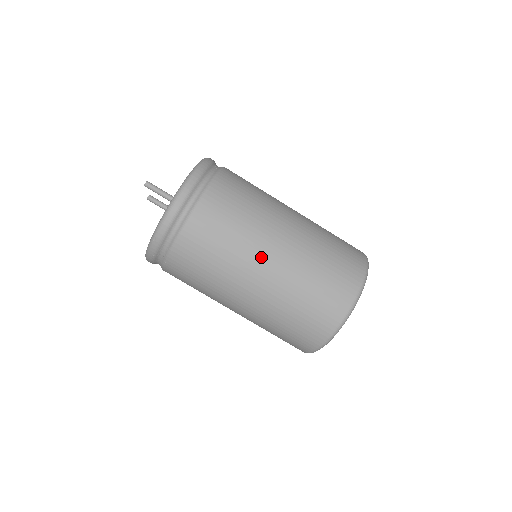
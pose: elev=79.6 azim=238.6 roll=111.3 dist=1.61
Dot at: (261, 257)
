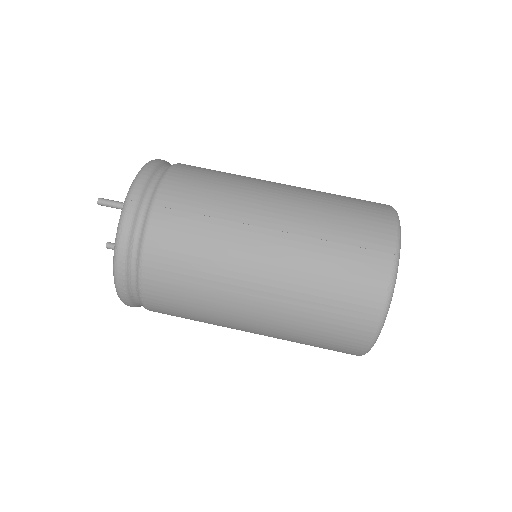
Dot at: (260, 208)
